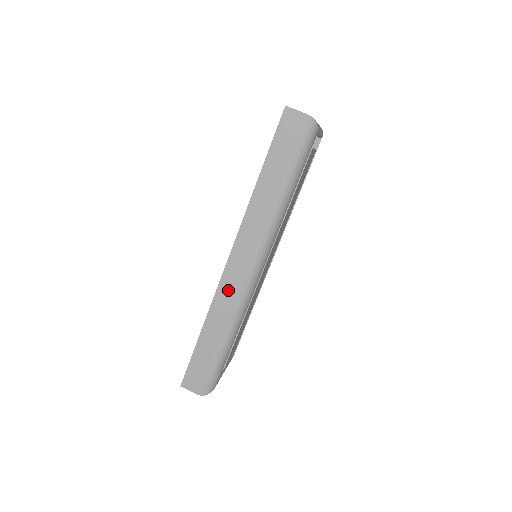
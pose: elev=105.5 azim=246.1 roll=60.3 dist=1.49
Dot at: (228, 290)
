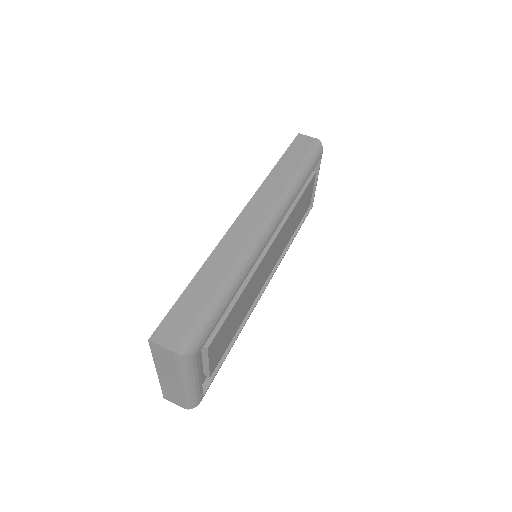
Dot at: (237, 238)
